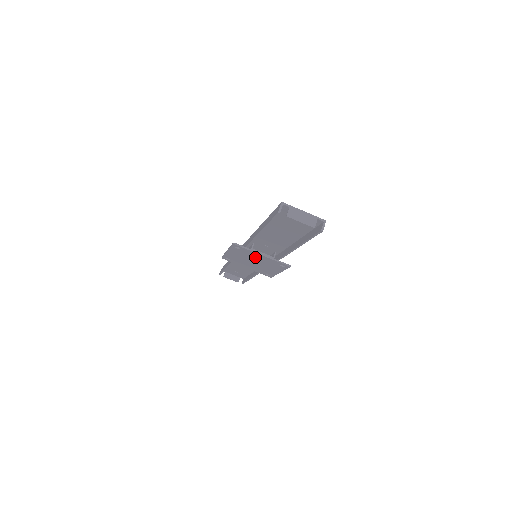
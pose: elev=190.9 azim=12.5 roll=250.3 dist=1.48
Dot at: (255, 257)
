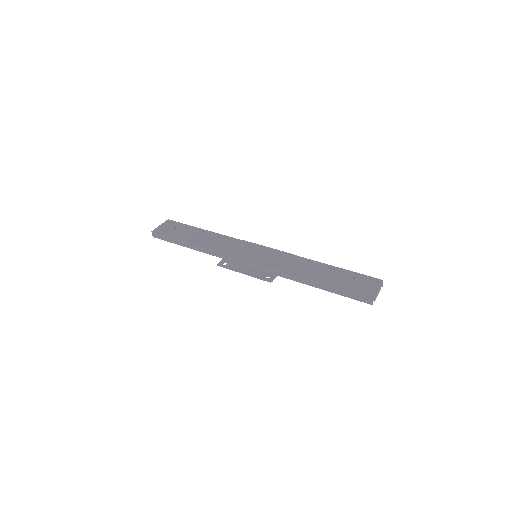
Dot at: occluded
